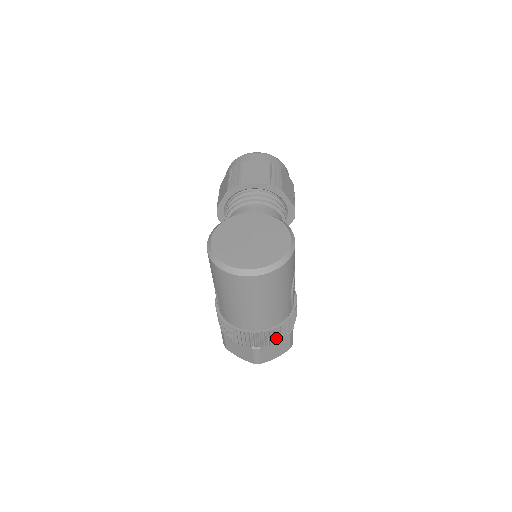
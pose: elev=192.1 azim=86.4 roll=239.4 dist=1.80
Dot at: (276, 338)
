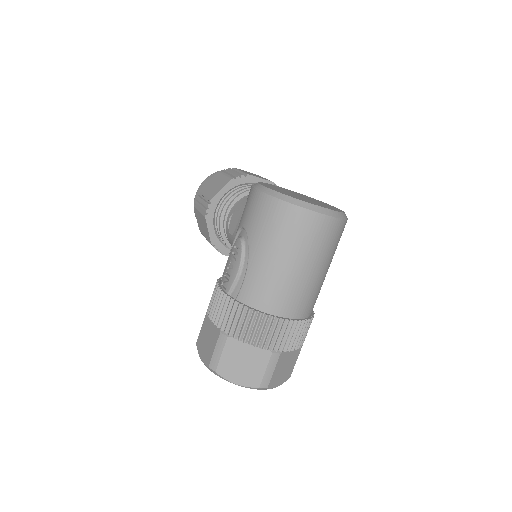
Dot at: (300, 340)
